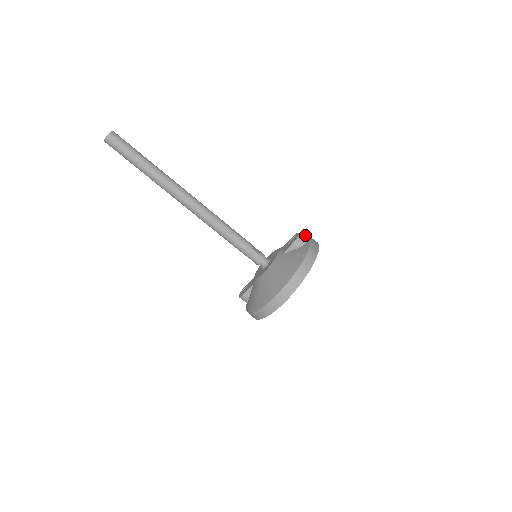
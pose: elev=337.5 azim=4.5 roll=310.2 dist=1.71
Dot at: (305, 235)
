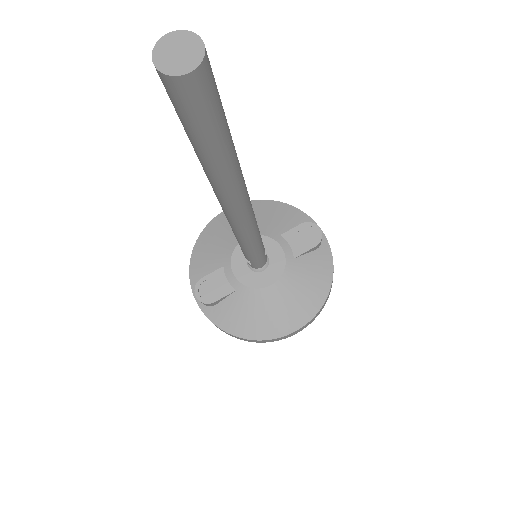
Dot at: occluded
